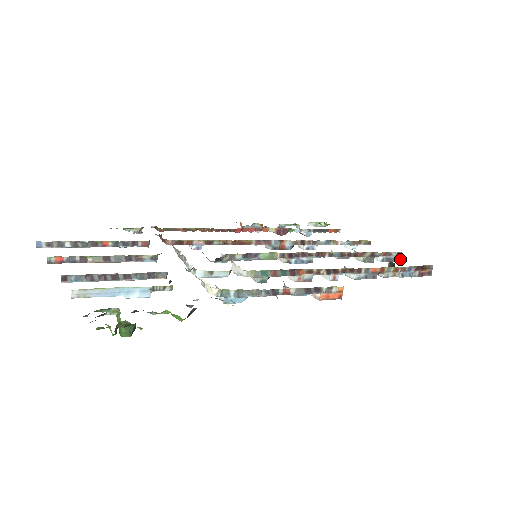
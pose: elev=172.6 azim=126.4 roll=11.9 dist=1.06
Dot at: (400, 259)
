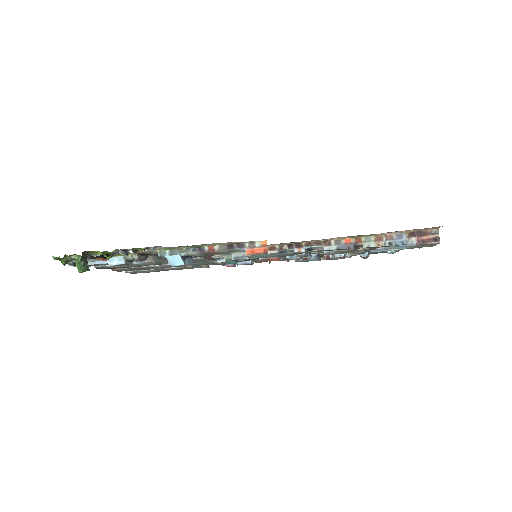
Dot at: occluded
